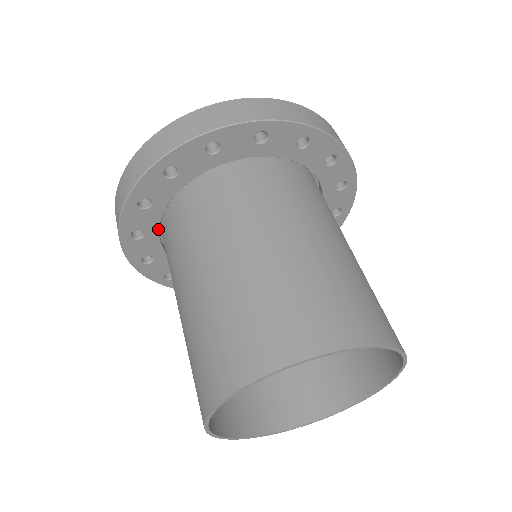
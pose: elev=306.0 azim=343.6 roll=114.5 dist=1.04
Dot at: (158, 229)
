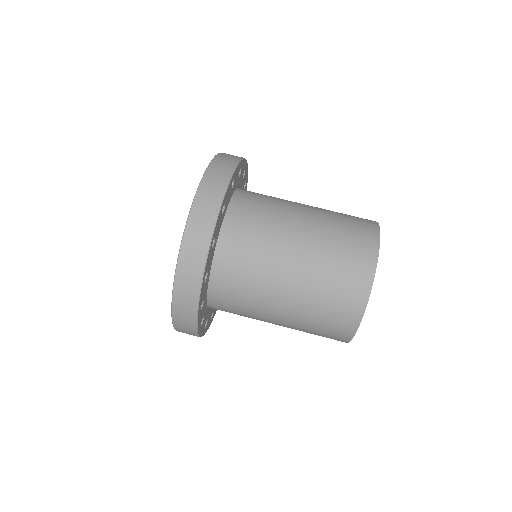
Dot at: (206, 306)
